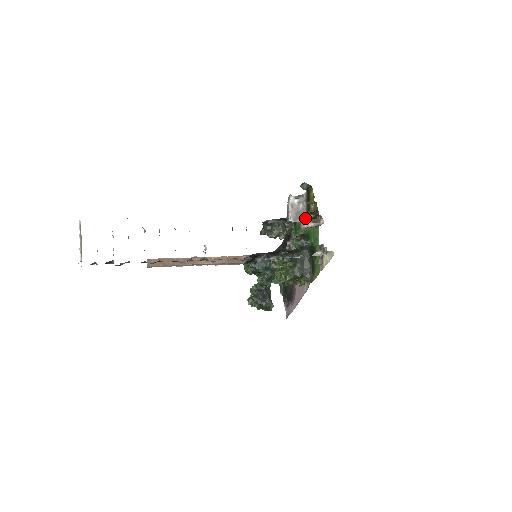
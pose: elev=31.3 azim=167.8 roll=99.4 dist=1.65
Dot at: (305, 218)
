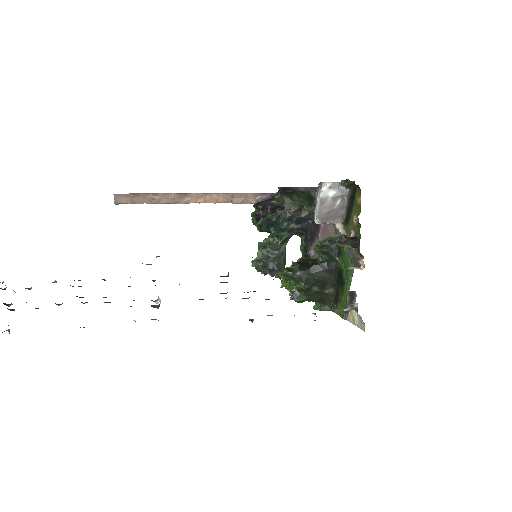
Dot at: (341, 220)
